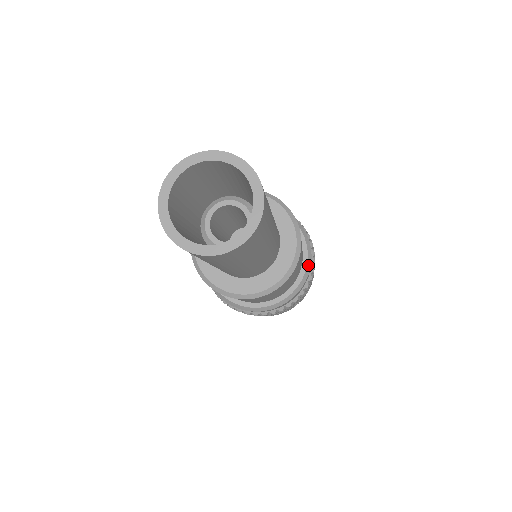
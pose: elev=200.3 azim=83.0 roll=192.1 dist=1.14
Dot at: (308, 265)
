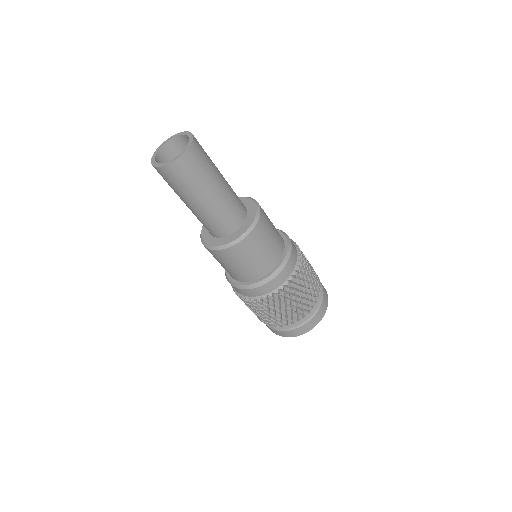
Dot at: (289, 248)
